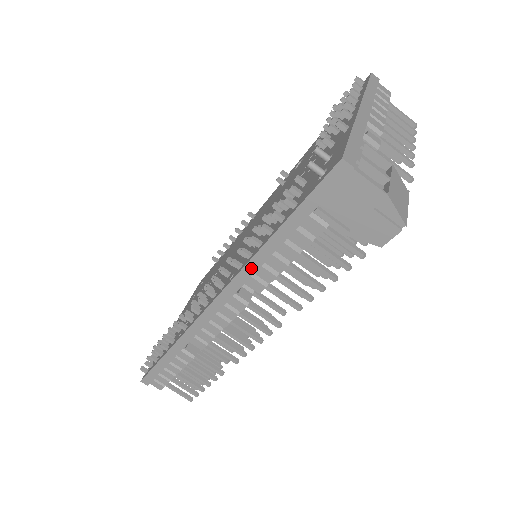
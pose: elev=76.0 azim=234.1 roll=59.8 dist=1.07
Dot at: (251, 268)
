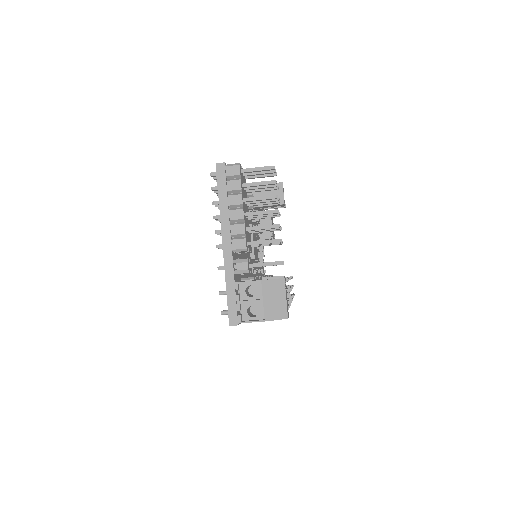
Dot at: occluded
